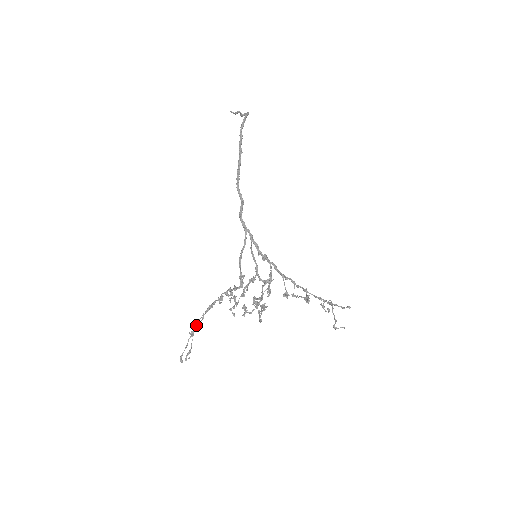
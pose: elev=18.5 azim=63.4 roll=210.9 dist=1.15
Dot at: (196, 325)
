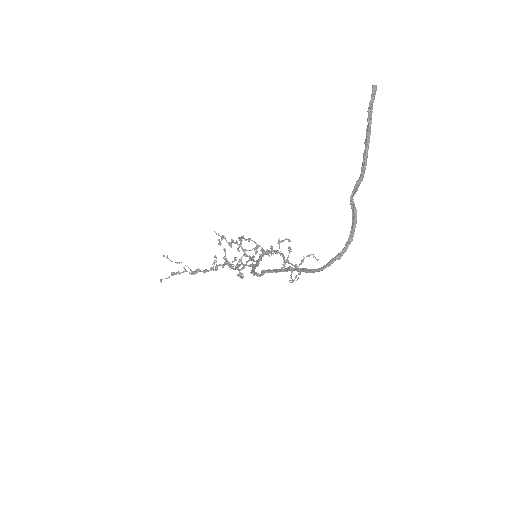
Dot at: occluded
